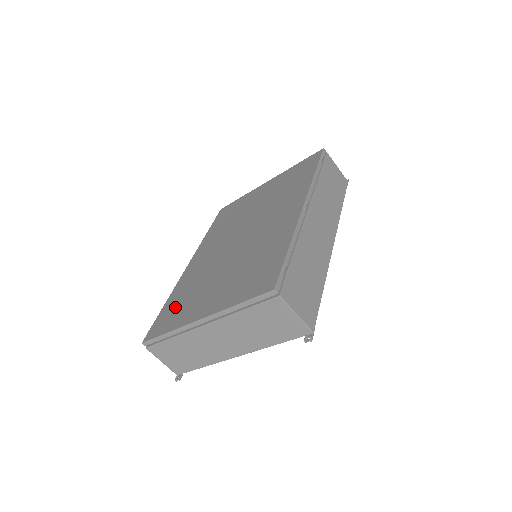
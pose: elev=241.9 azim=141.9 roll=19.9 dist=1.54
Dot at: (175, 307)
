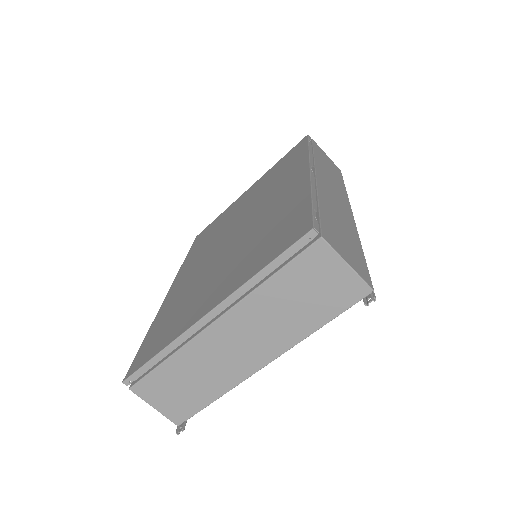
Dot at: (163, 326)
